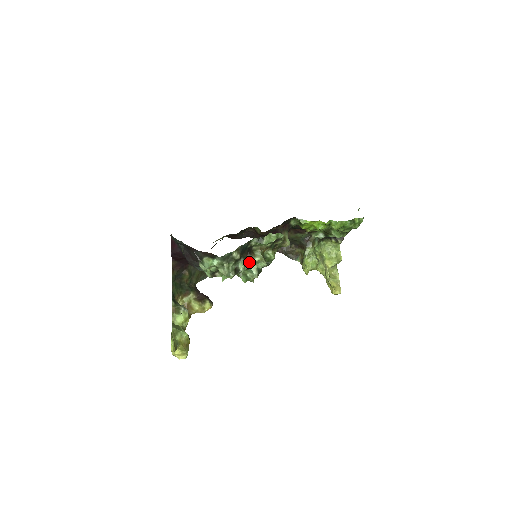
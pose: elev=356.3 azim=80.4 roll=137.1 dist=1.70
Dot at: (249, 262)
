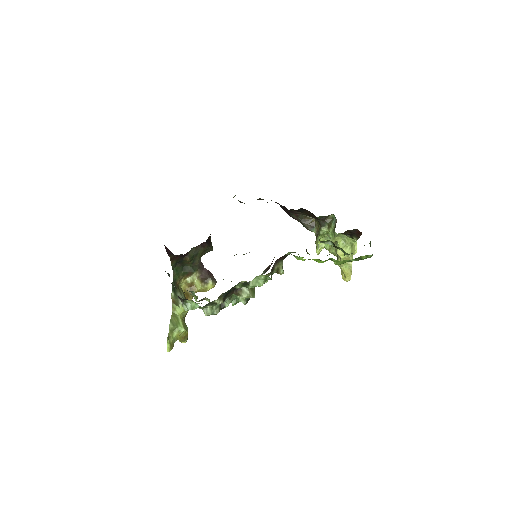
Dot at: (236, 295)
